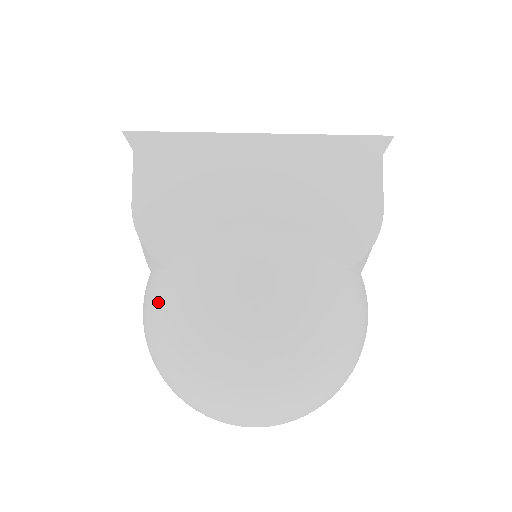
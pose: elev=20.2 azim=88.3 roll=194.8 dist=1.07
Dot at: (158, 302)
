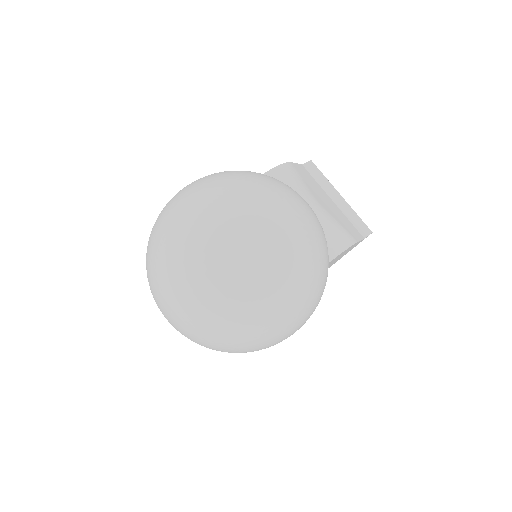
Dot at: occluded
